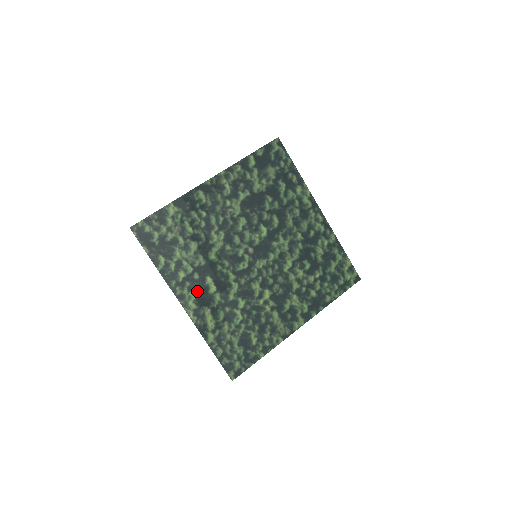
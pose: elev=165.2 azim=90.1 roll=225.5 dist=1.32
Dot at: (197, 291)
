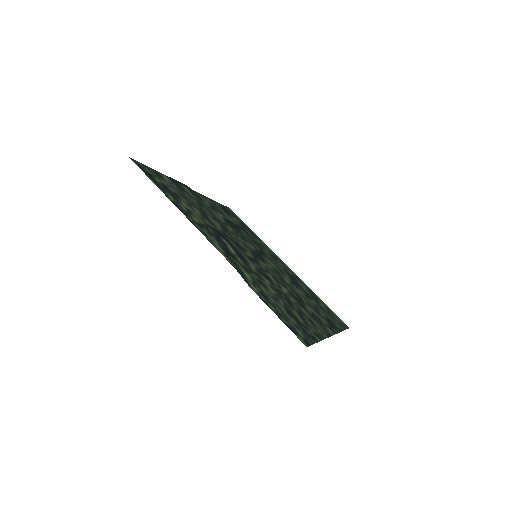
Dot at: (218, 241)
